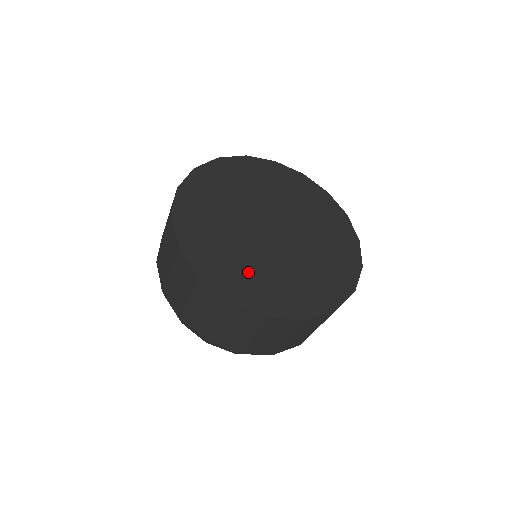
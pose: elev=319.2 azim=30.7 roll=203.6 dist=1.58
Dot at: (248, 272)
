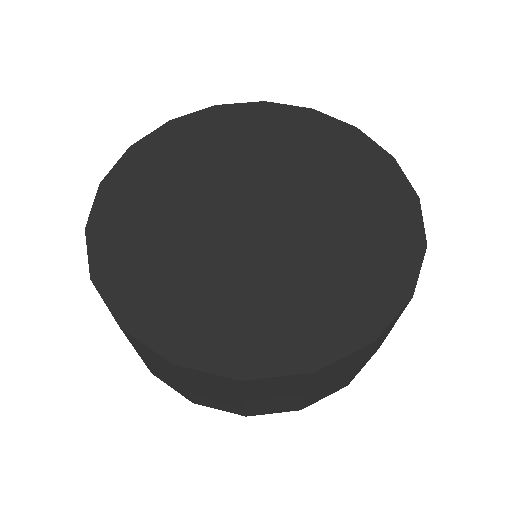
Dot at: (154, 252)
